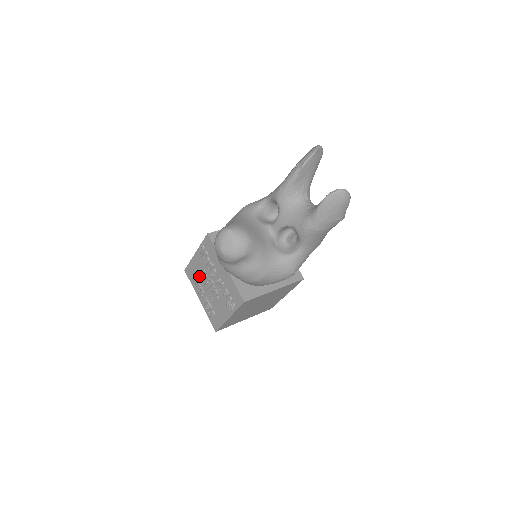
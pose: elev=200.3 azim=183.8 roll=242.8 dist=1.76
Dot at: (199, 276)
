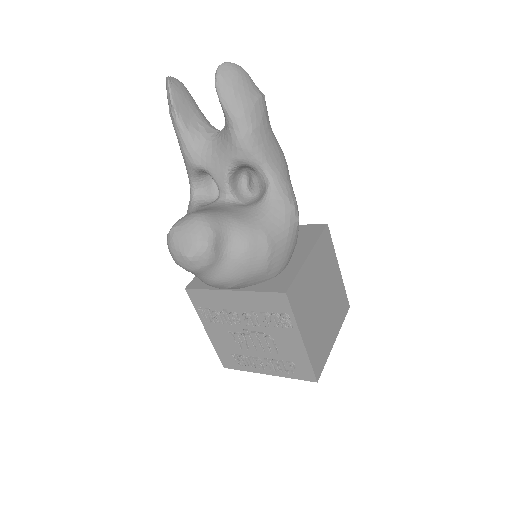
Dot at: (235, 348)
